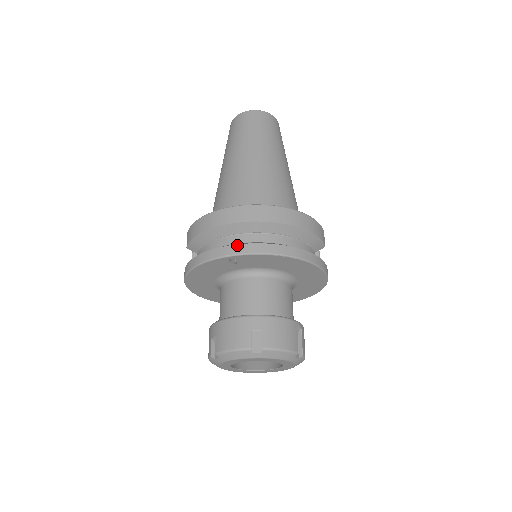
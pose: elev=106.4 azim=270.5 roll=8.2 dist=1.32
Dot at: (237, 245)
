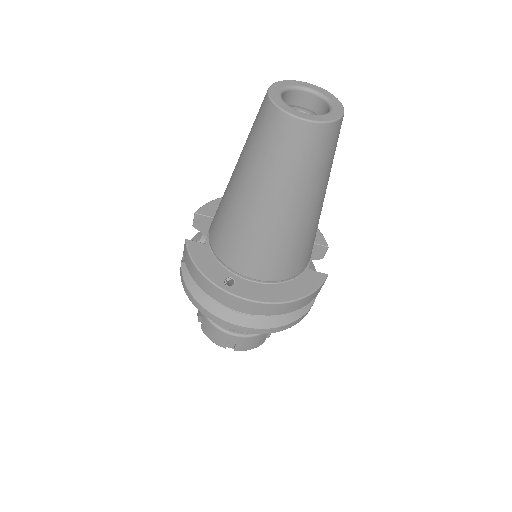
Dot at: (224, 321)
